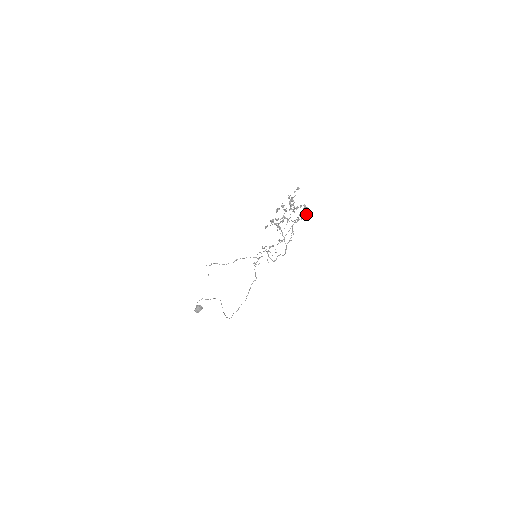
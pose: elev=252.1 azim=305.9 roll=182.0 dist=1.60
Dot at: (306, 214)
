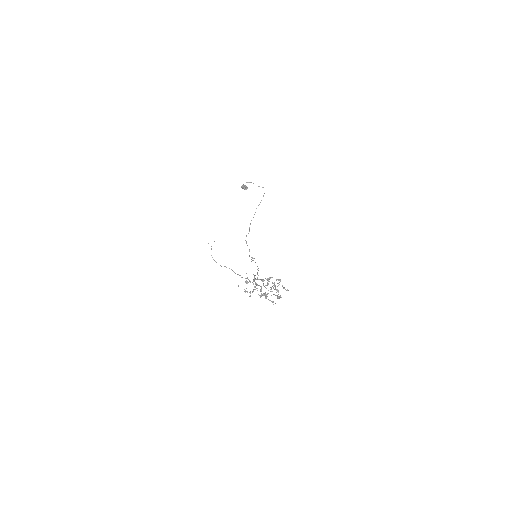
Dot at: occluded
